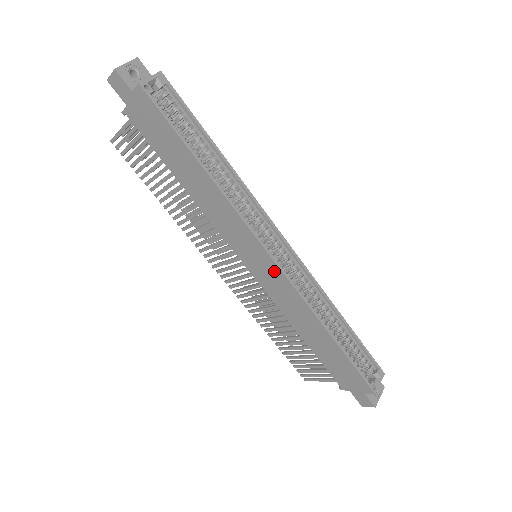
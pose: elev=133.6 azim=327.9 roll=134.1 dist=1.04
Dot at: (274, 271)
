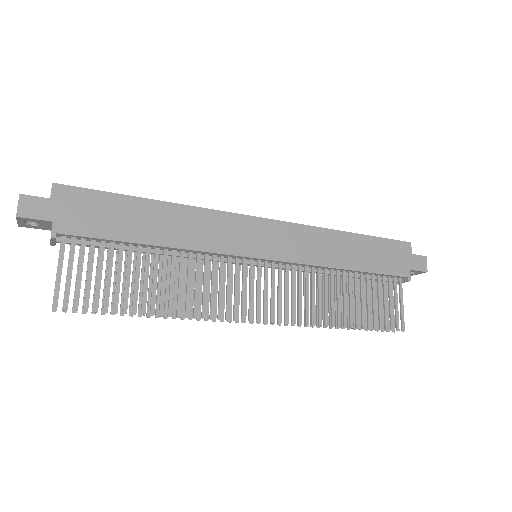
Dot at: (276, 229)
